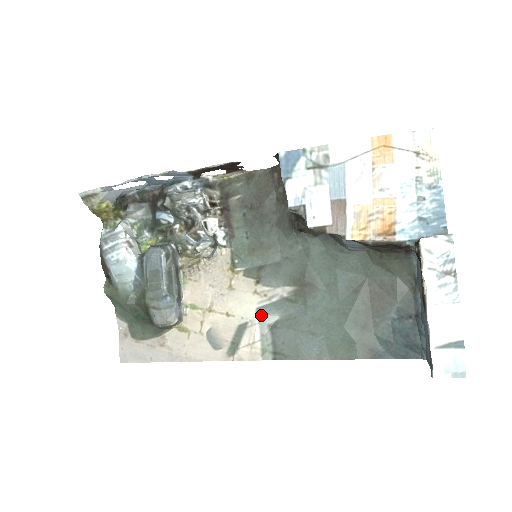
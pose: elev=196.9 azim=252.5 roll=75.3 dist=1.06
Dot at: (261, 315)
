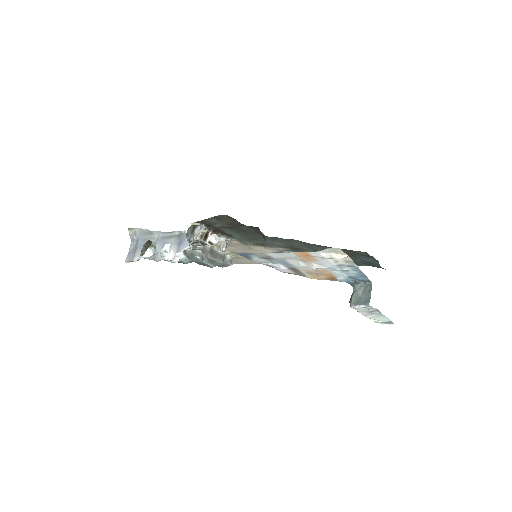
Dot at: occluded
